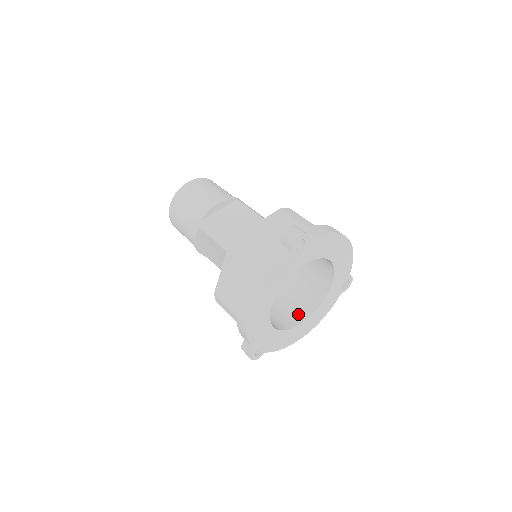
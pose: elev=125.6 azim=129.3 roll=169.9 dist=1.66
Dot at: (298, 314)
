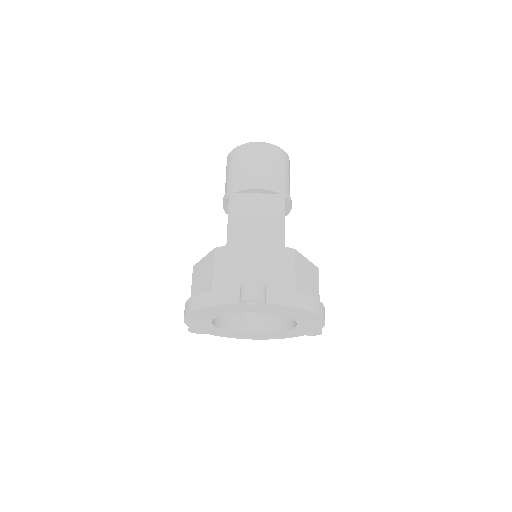
Dot at: (256, 324)
